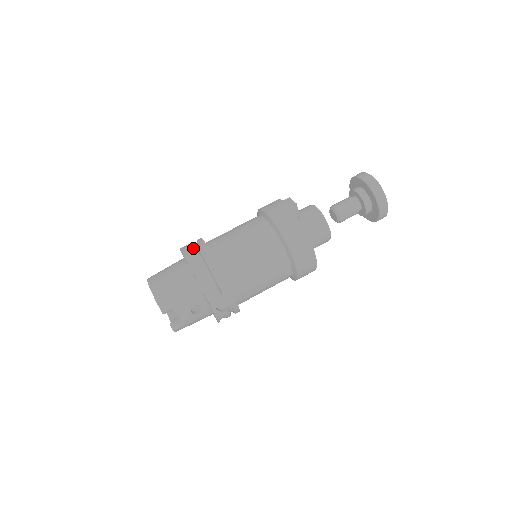
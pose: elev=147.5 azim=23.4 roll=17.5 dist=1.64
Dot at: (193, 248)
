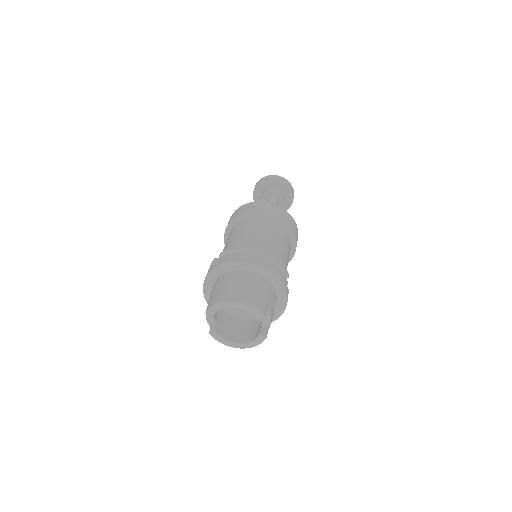
Dot at: (241, 254)
